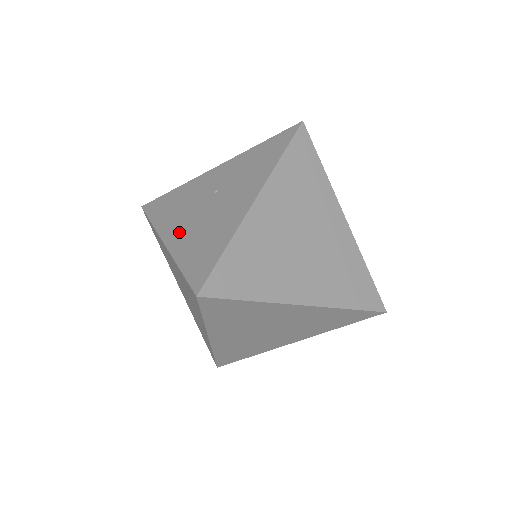
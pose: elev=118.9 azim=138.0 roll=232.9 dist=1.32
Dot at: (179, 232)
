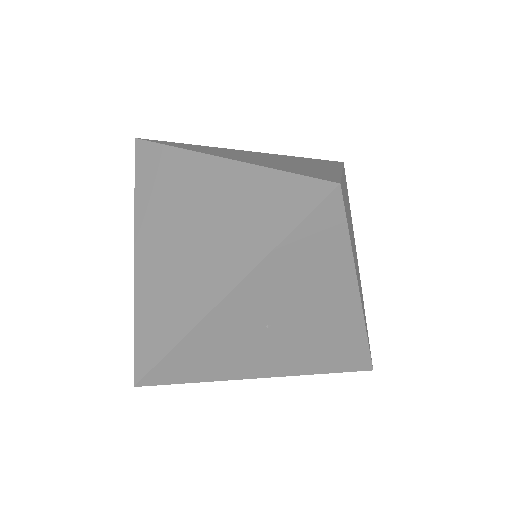
Dot at: occluded
